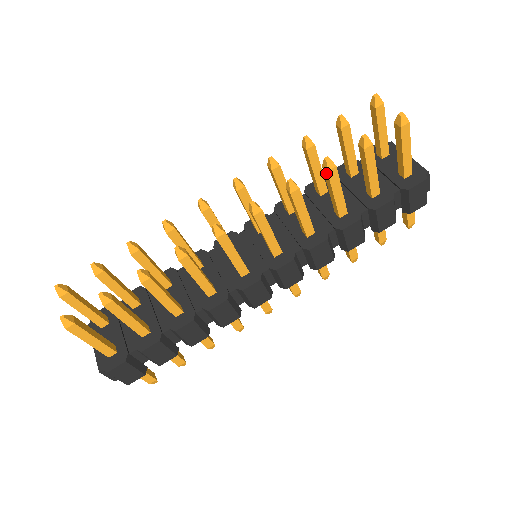
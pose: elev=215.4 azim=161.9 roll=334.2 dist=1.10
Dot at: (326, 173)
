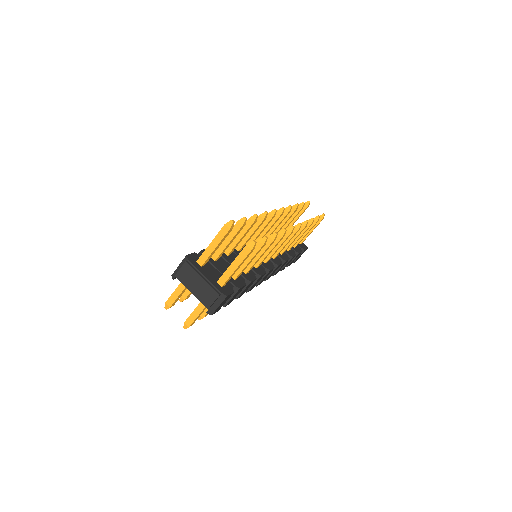
Dot at: (308, 225)
